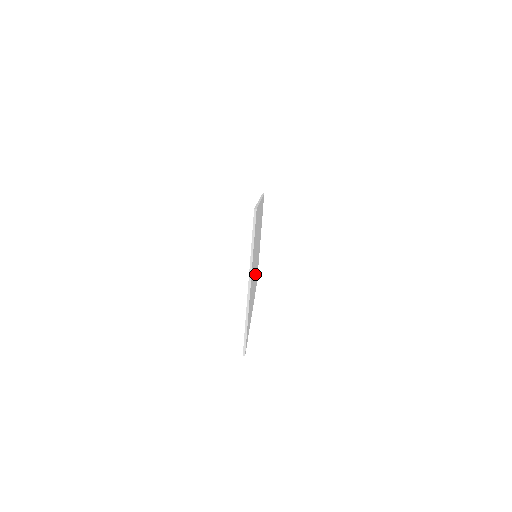
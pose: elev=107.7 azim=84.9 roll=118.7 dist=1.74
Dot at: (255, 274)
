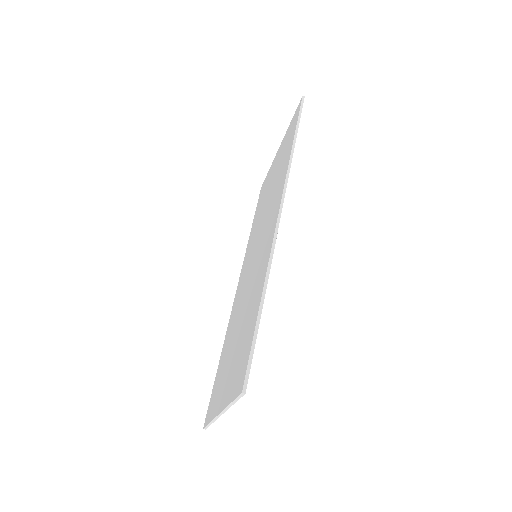
Dot at: occluded
